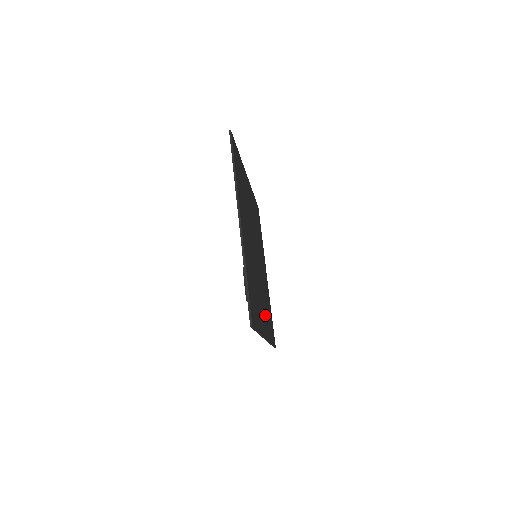
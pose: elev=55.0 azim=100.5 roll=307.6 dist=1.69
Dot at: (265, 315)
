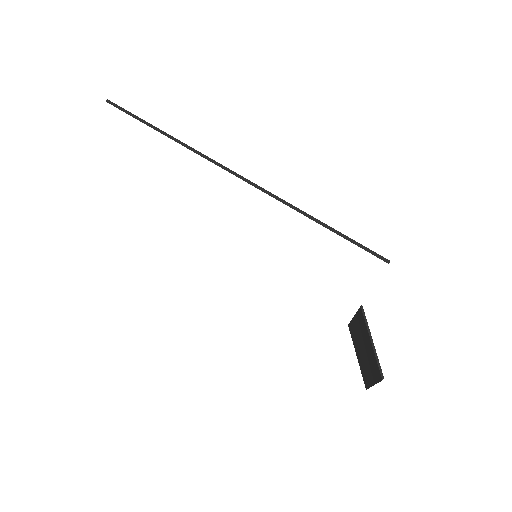
Dot at: occluded
